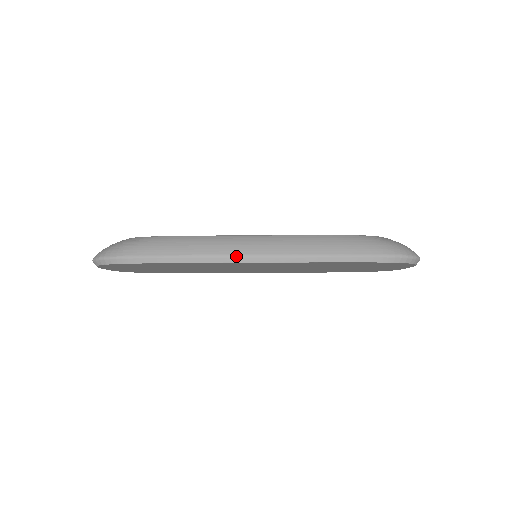
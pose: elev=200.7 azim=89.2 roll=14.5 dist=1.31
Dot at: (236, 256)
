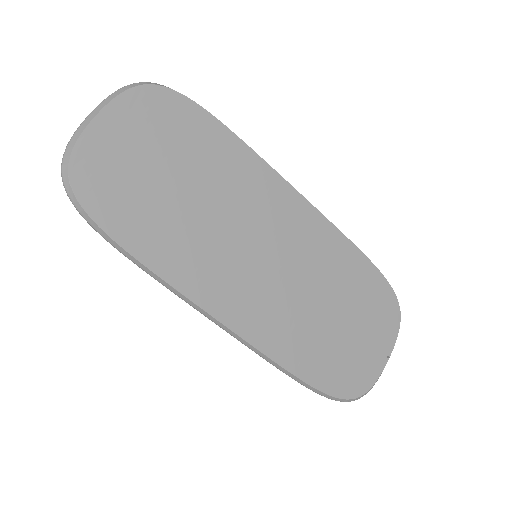
Dot at: (285, 181)
